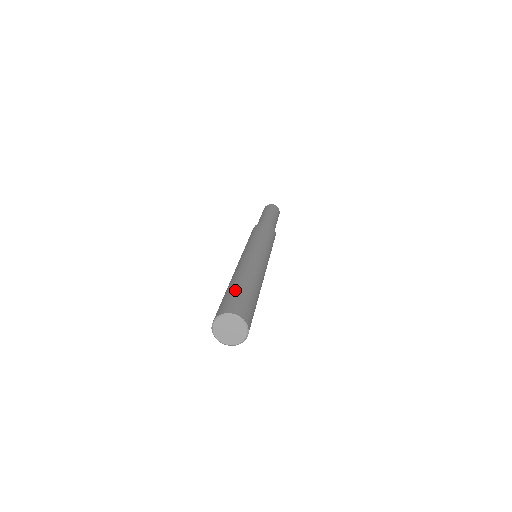
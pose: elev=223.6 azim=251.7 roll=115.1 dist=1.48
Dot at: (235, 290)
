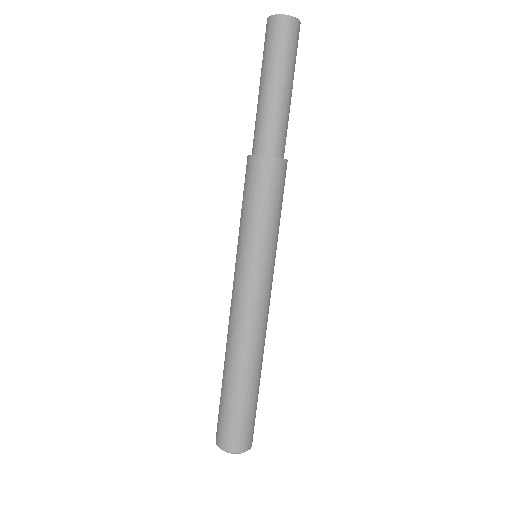
Dot at: (253, 405)
